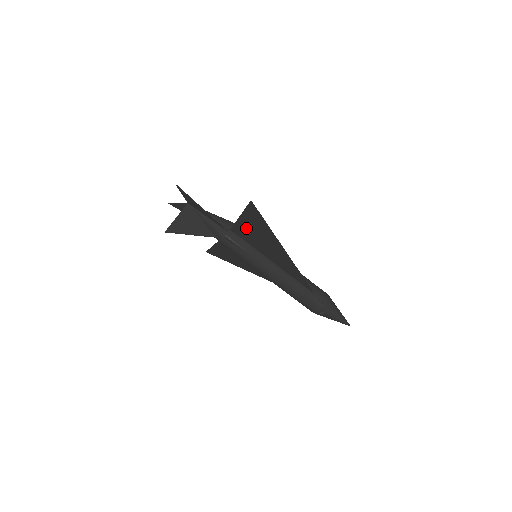
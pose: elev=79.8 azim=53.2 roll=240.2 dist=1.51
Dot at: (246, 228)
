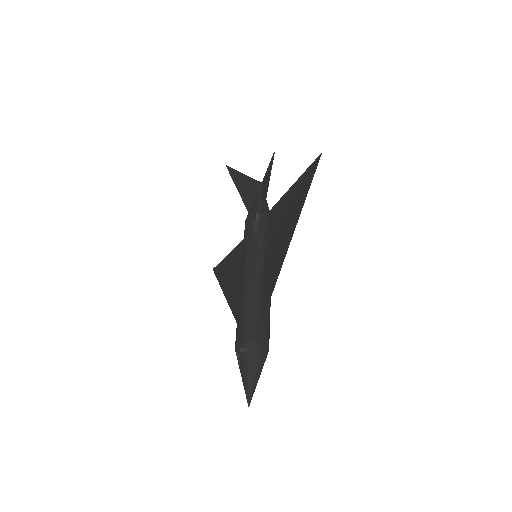
Dot at: (284, 205)
